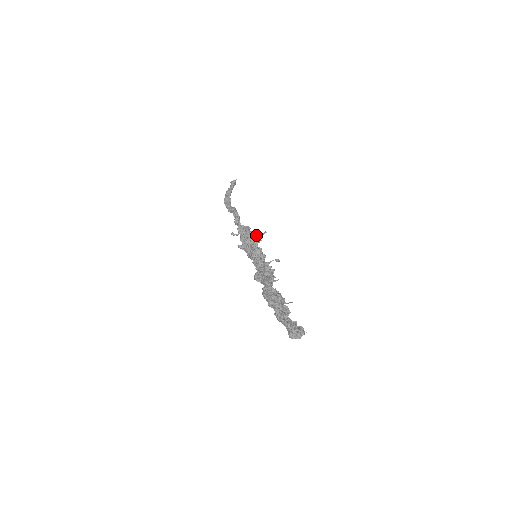
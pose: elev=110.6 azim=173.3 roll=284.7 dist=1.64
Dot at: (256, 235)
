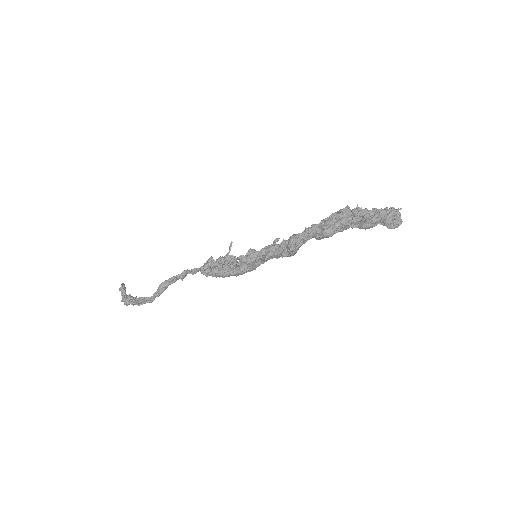
Dot at: (224, 258)
